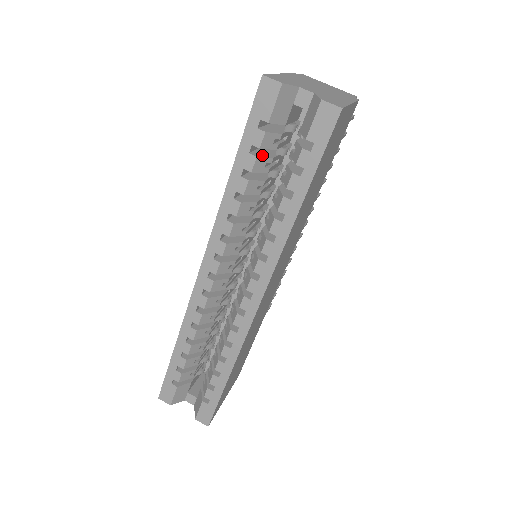
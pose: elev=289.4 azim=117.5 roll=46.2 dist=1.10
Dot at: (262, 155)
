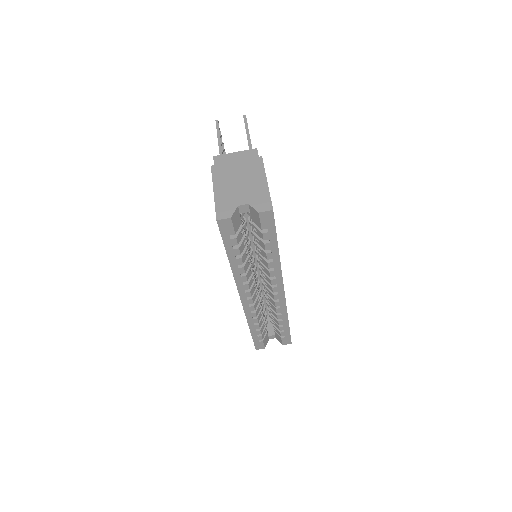
Dot at: (239, 242)
